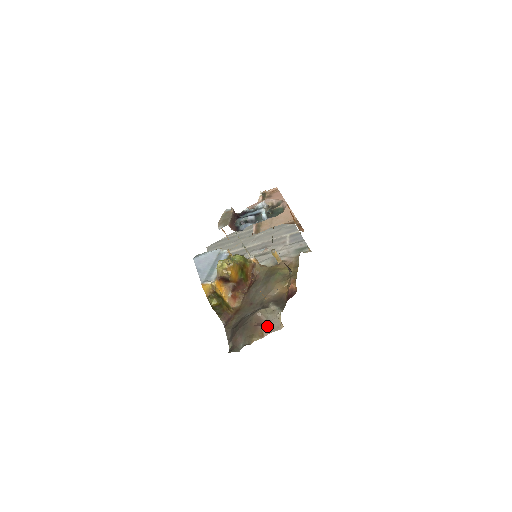
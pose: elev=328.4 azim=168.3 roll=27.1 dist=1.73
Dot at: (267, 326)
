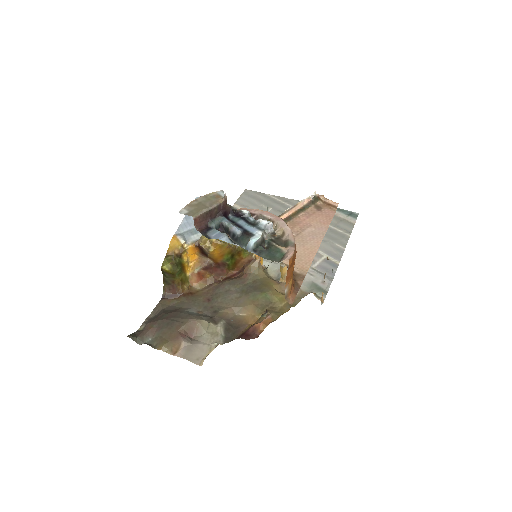
Dot at: (190, 346)
